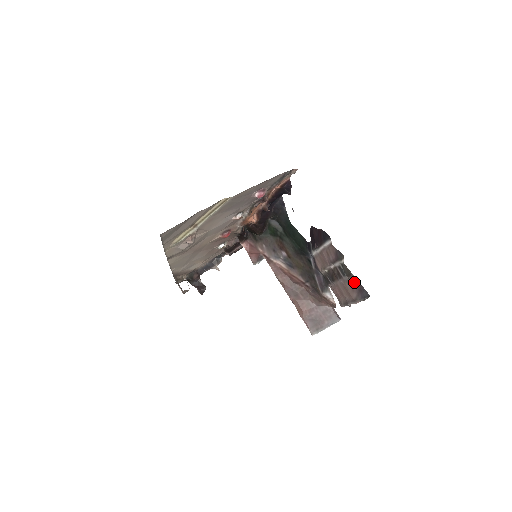
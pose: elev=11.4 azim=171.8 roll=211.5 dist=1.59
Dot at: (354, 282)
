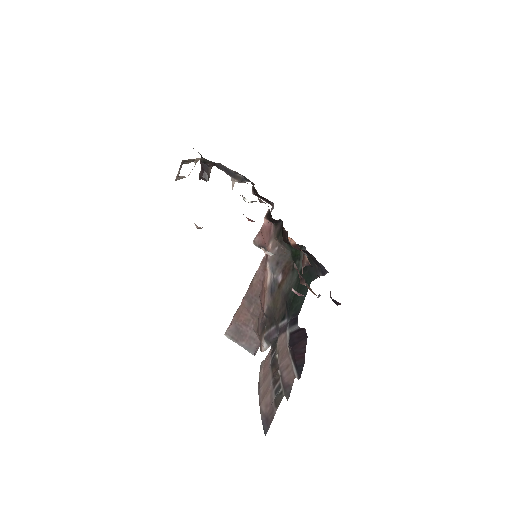
Dot at: (272, 411)
